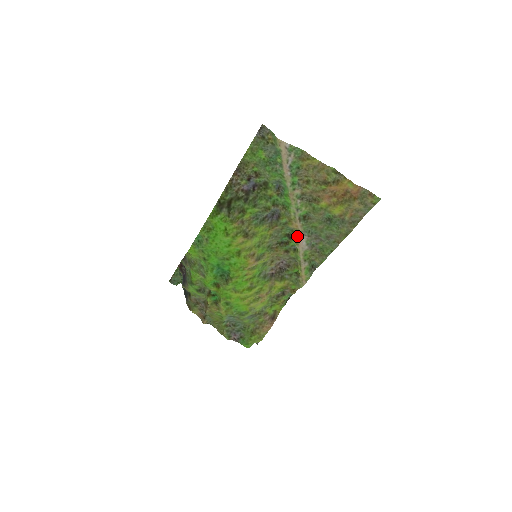
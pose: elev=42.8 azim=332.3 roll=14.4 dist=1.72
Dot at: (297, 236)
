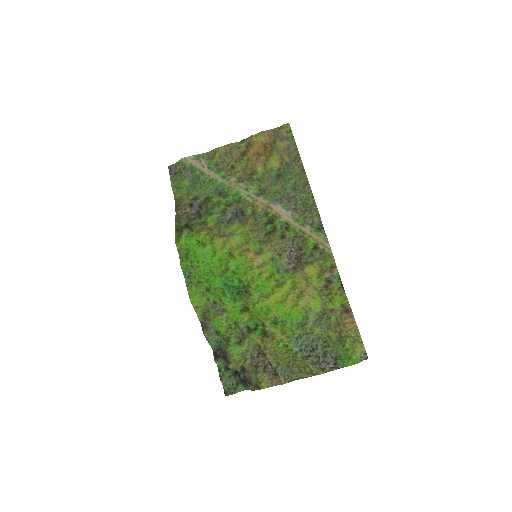
Dot at: (271, 211)
